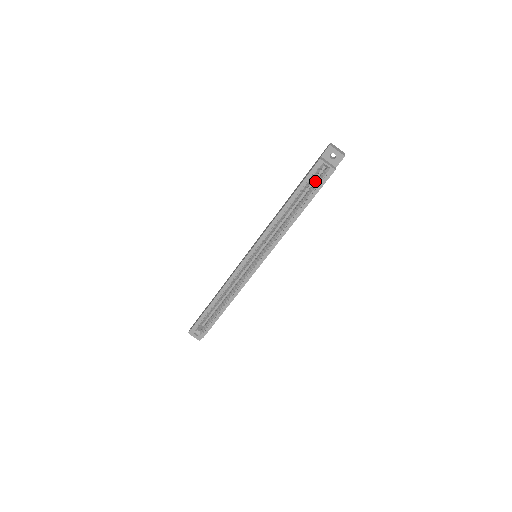
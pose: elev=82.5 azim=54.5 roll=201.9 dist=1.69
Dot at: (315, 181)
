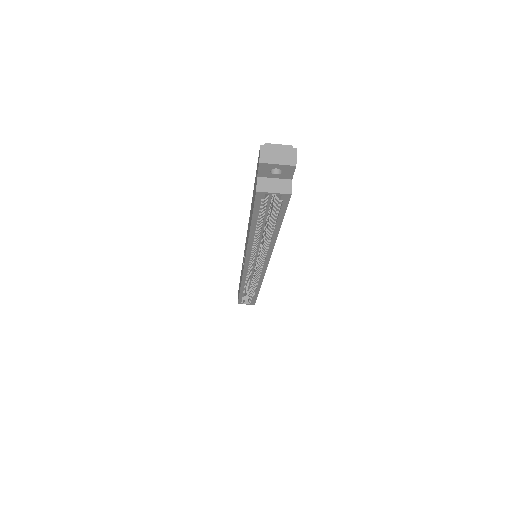
Dot at: occluded
